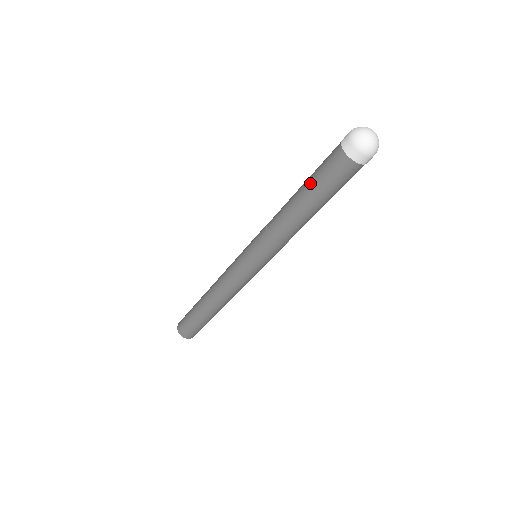
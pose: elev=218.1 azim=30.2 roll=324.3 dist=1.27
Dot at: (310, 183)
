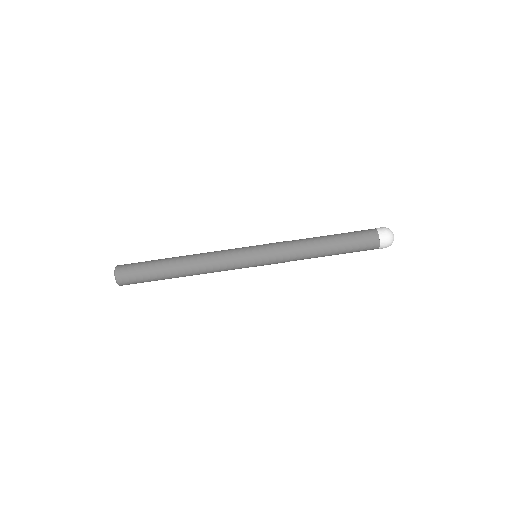
Dot at: (345, 241)
